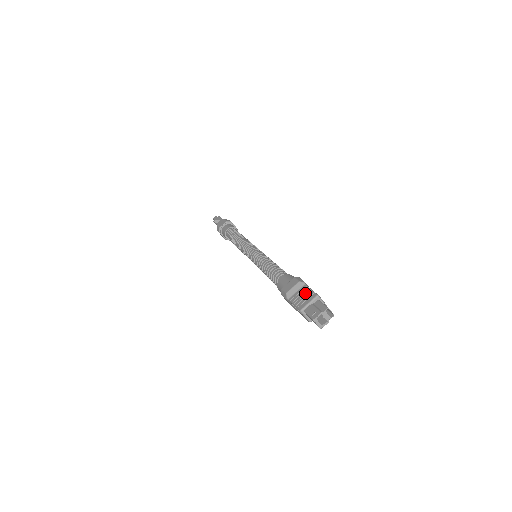
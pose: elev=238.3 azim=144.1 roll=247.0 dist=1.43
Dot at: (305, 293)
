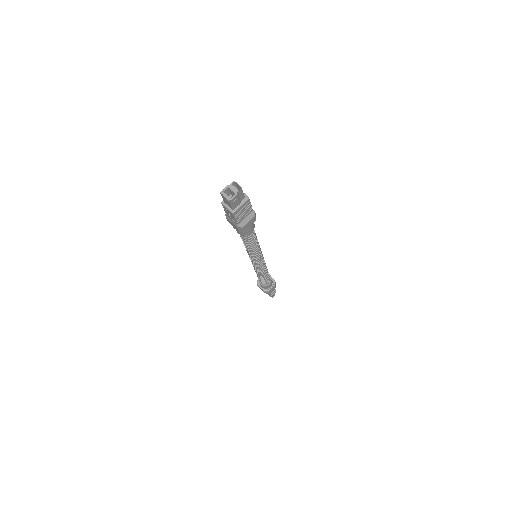
Dot at: occluded
